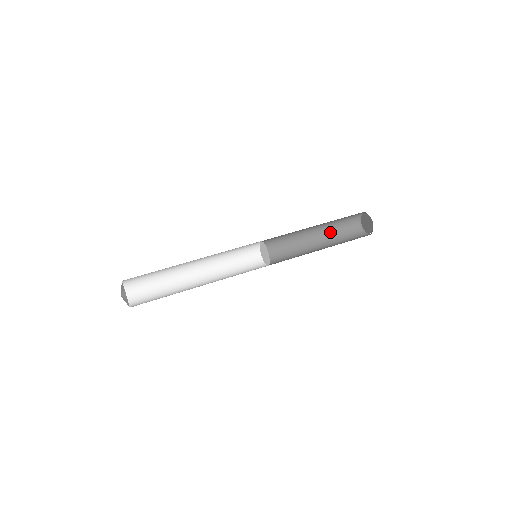
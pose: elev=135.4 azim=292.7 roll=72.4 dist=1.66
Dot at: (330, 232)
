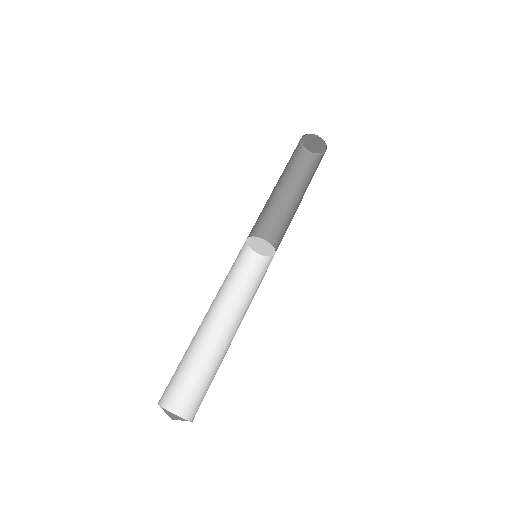
Dot at: (285, 169)
